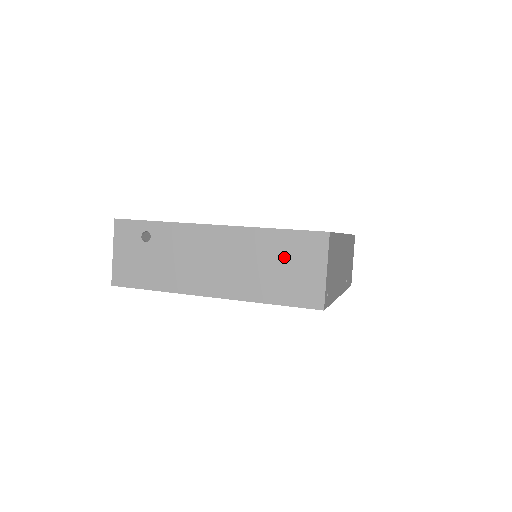
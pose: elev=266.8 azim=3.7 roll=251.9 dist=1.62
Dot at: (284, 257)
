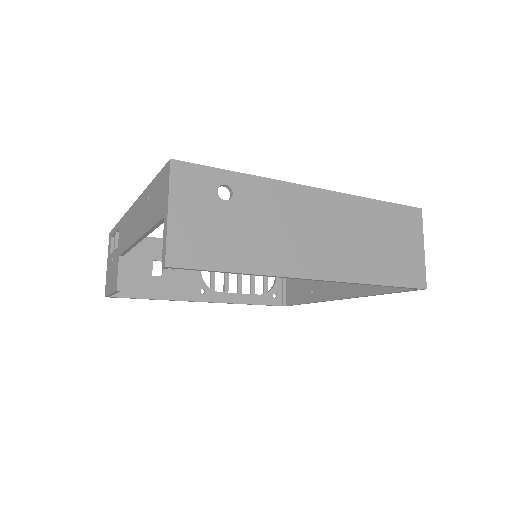
Dot at: (389, 232)
